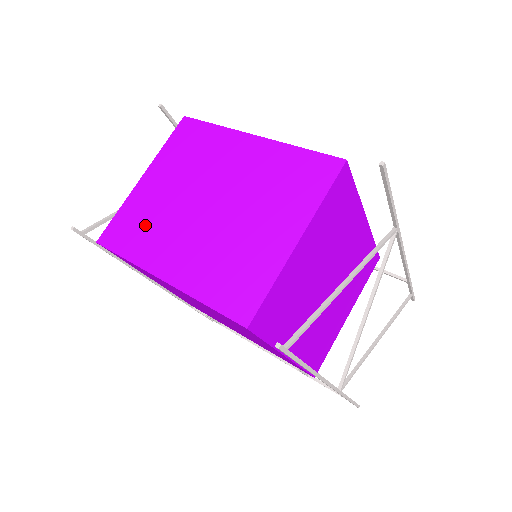
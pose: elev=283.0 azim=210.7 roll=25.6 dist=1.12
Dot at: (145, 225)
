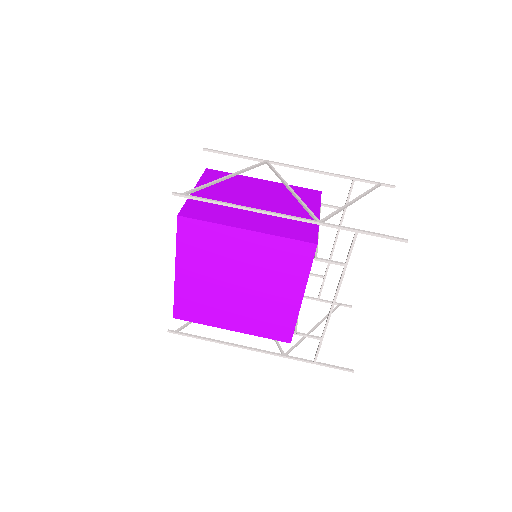
Dot at: occluded
